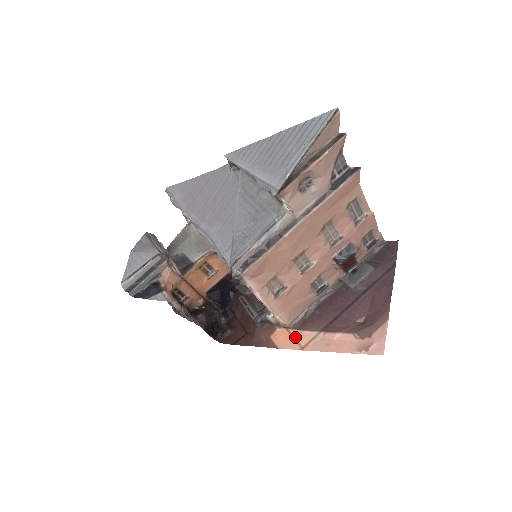
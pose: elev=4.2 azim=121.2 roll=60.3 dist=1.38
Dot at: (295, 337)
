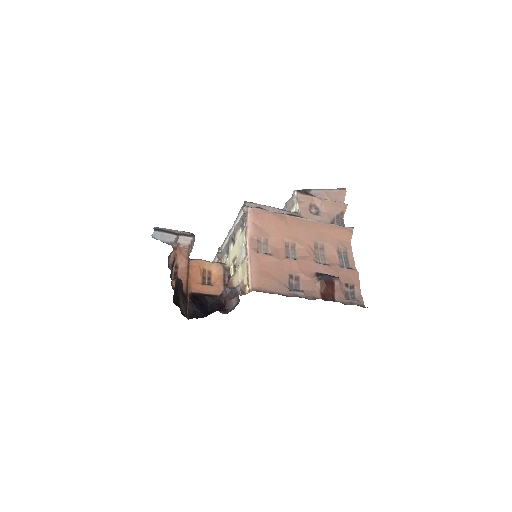
Dot at: occluded
